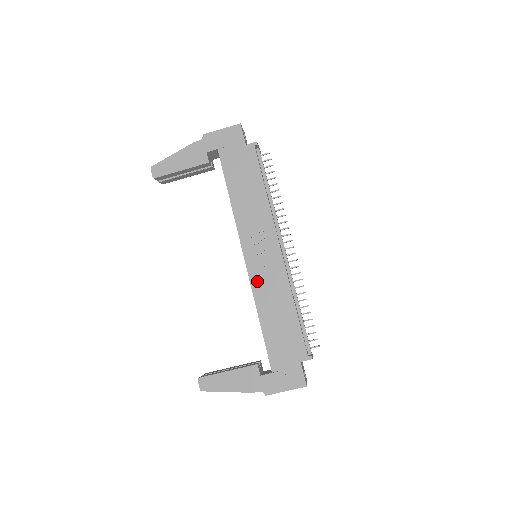
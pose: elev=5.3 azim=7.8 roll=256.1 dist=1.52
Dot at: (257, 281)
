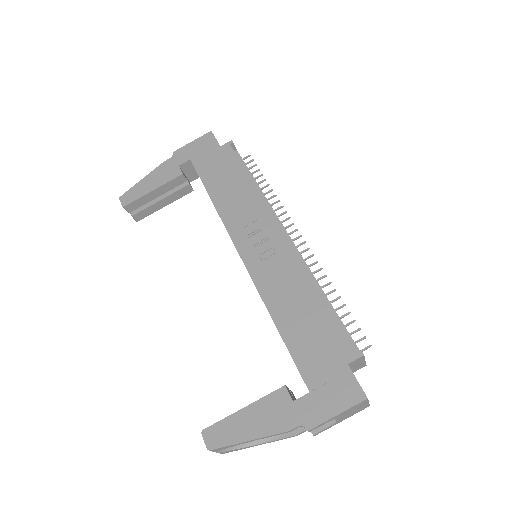
Dot at: (261, 276)
